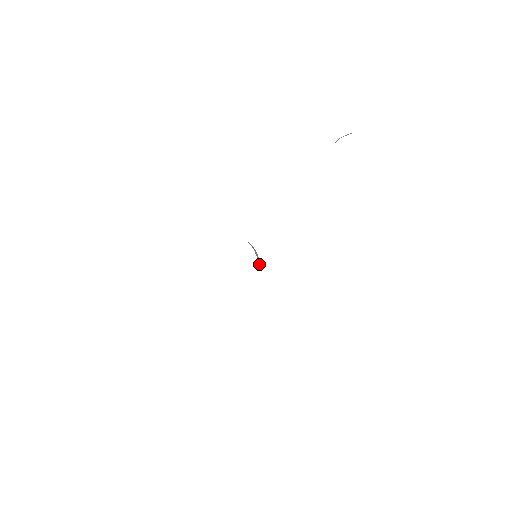
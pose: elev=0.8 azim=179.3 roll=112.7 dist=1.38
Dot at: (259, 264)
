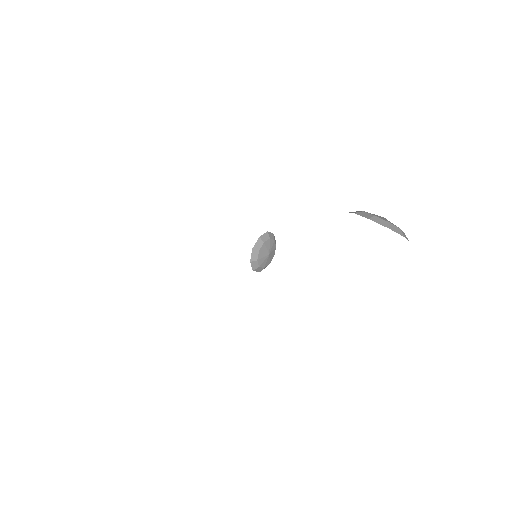
Dot at: (255, 265)
